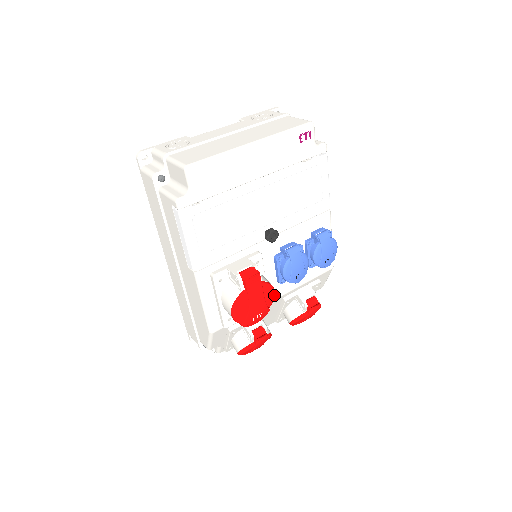
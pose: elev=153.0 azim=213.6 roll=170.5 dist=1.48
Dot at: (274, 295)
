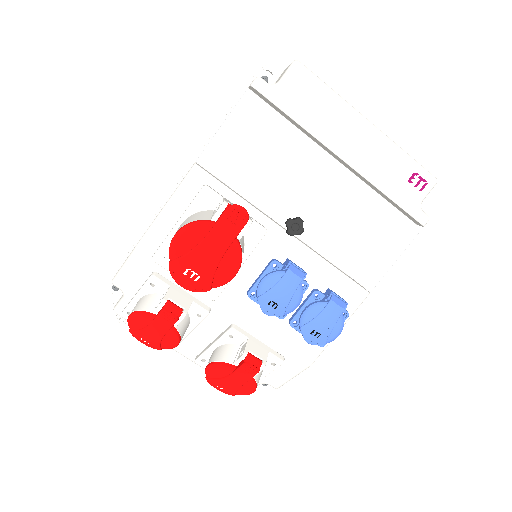
Dot at: (232, 277)
